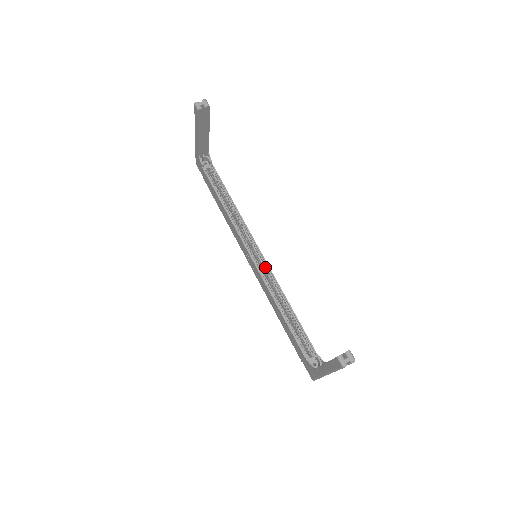
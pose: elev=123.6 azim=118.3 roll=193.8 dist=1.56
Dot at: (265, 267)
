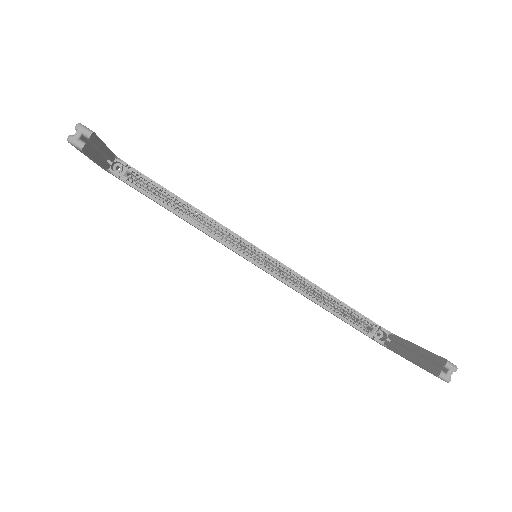
Dot at: (274, 263)
